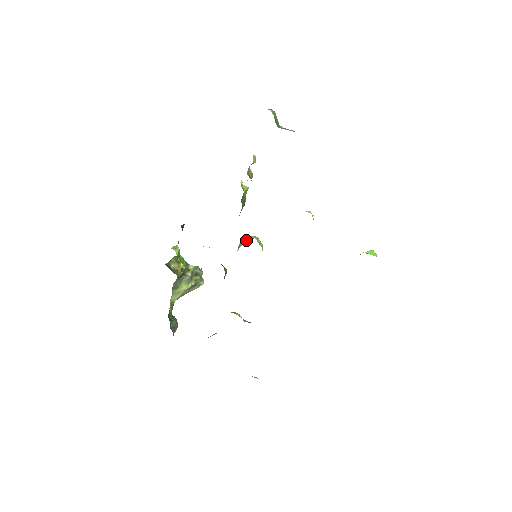
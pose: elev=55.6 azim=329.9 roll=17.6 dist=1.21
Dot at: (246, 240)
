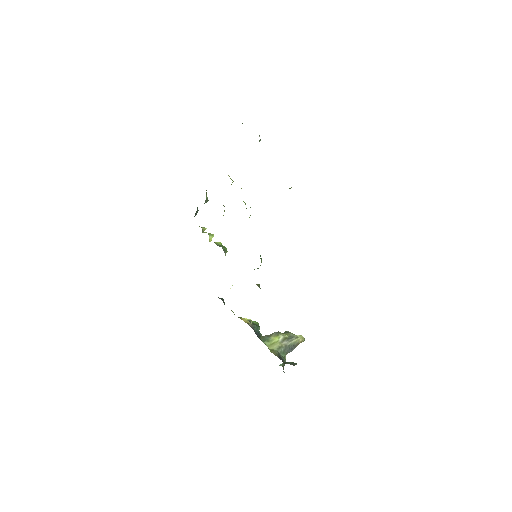
Dot at: occluded
